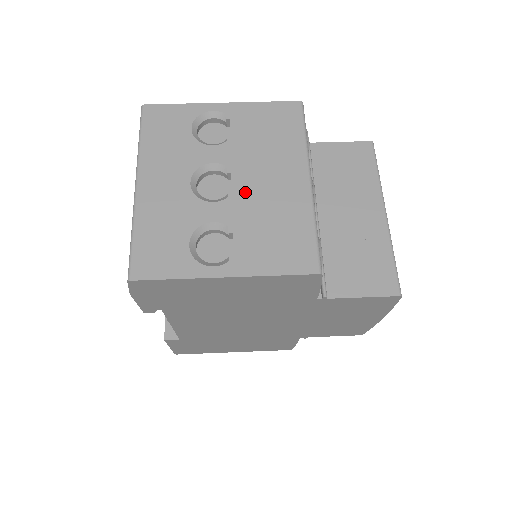
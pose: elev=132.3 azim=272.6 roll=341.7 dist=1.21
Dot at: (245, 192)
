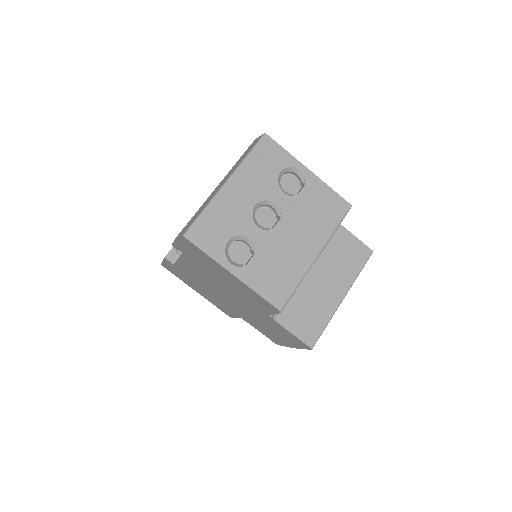
Dot at: (279, 235)
